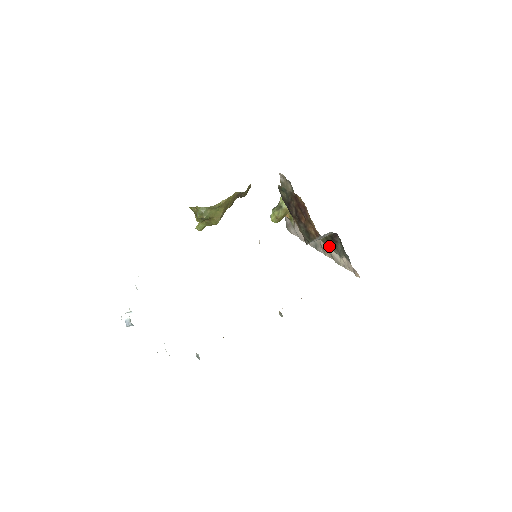
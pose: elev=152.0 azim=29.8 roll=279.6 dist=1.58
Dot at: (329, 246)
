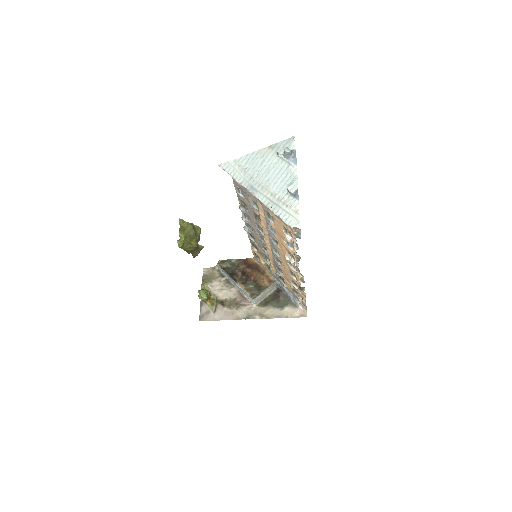
Dot at: (269, 305)
